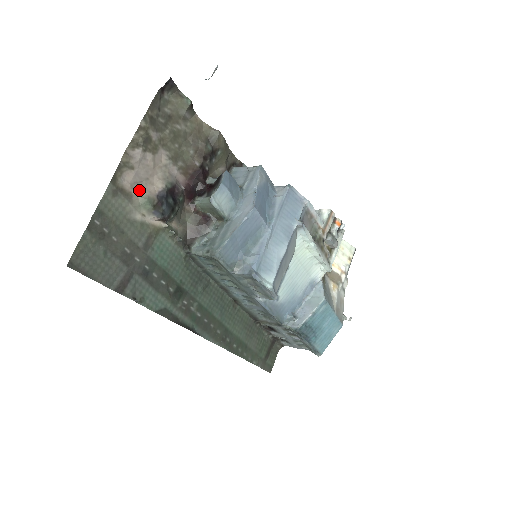
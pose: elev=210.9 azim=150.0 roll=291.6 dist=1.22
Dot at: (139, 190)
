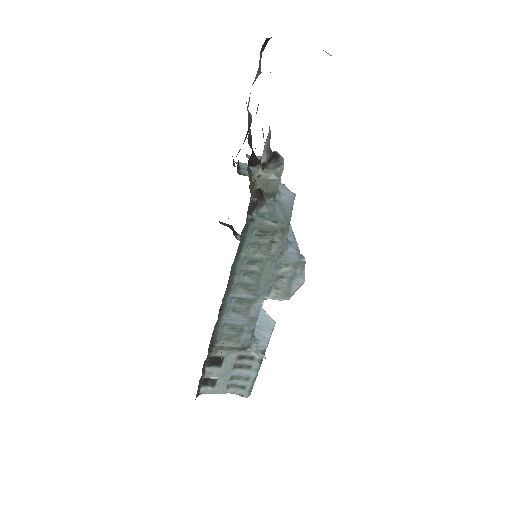
Dot at: occluded
